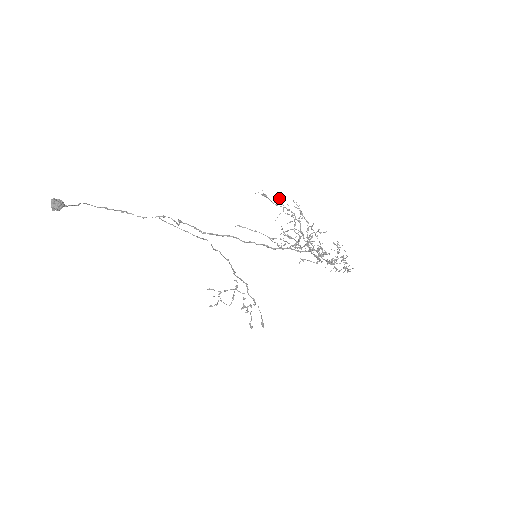
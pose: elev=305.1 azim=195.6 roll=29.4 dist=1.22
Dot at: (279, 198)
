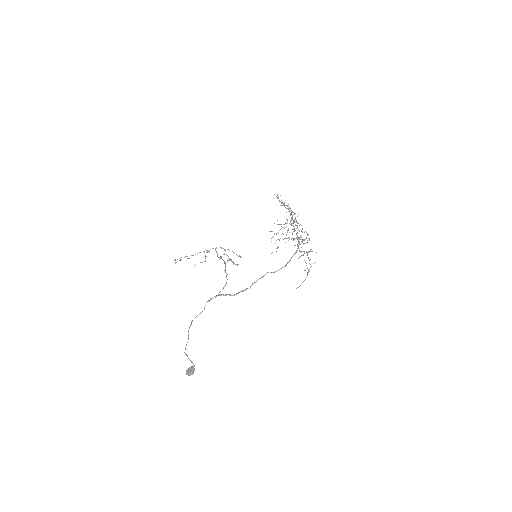
Dot at: occluded
